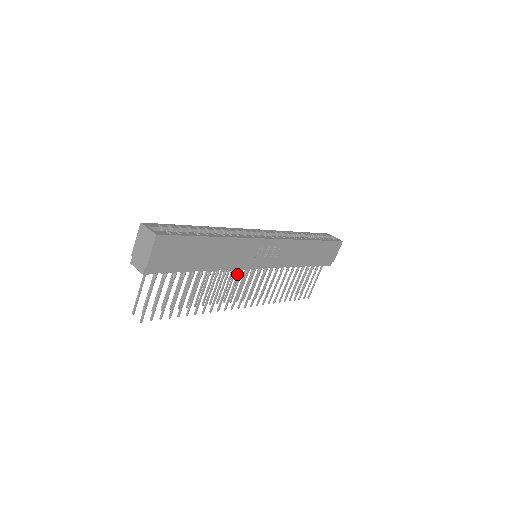
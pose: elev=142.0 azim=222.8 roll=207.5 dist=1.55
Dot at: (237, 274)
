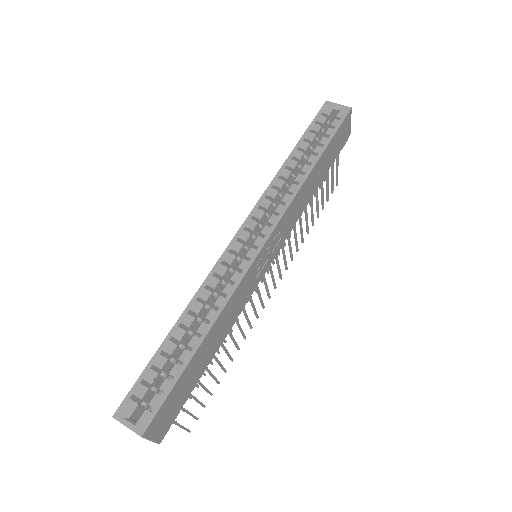
Dot at: occluded
